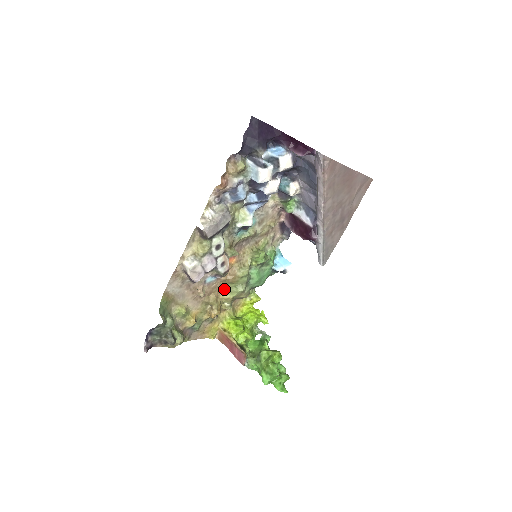
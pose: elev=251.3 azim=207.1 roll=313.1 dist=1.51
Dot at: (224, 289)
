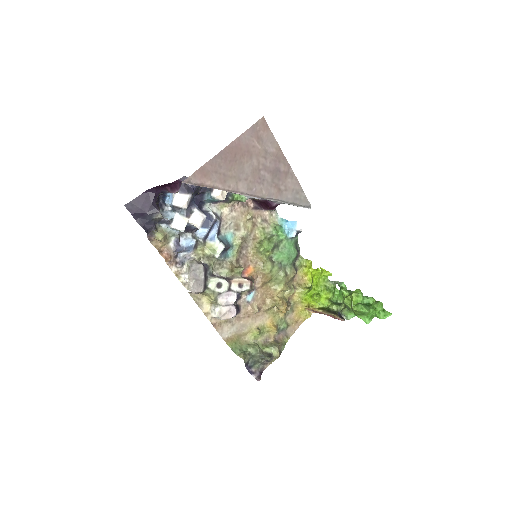
Dot at: (271, 287)
